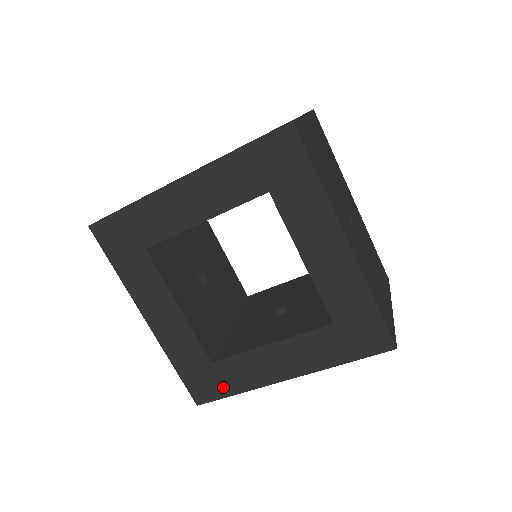
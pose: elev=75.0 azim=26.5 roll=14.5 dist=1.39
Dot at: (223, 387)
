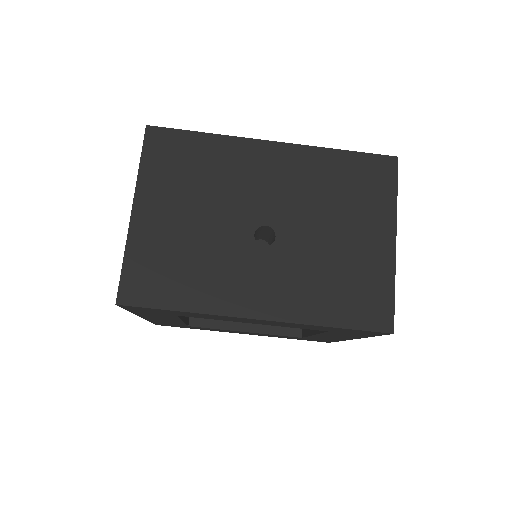
Dot at: occluded
